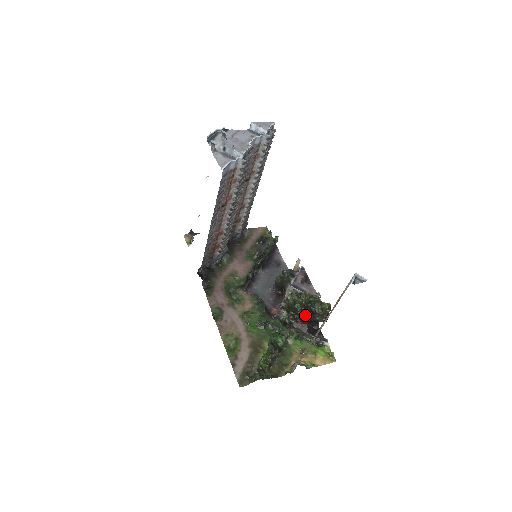
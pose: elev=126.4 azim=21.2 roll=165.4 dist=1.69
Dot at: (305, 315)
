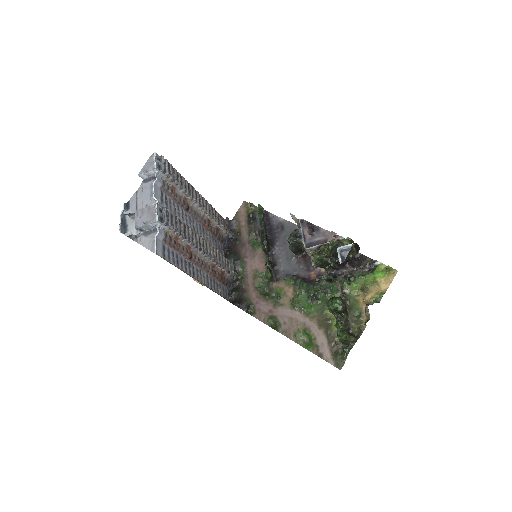
Dot at: (338, 261)
